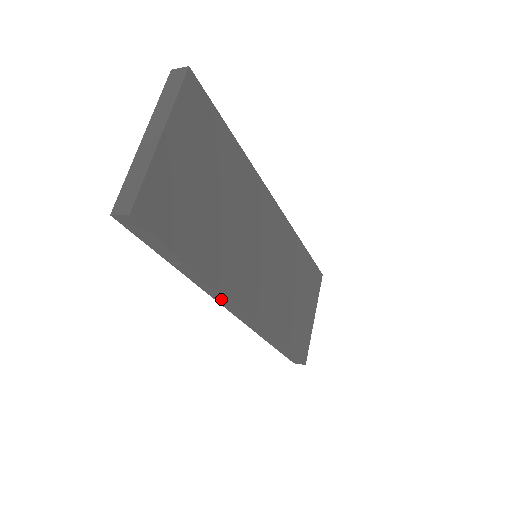
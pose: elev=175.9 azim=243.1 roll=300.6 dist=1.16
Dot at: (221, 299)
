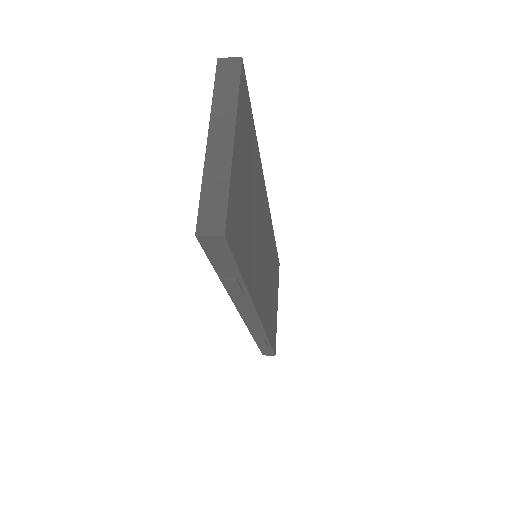
Dot at: (245, 308)
